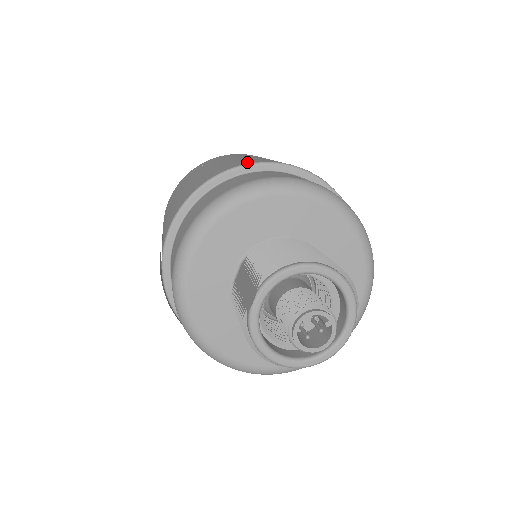
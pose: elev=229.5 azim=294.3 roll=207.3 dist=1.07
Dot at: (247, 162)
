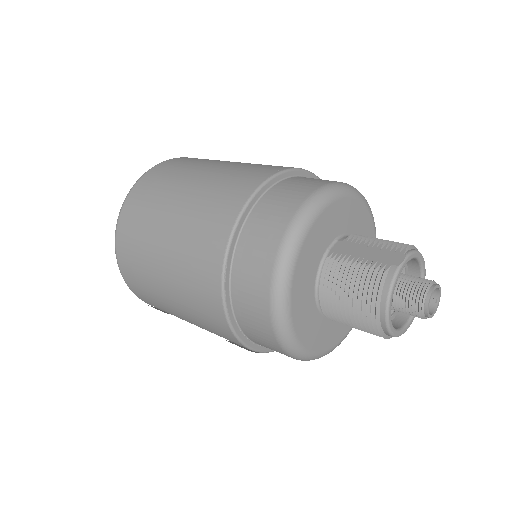
Dot at: occluded
